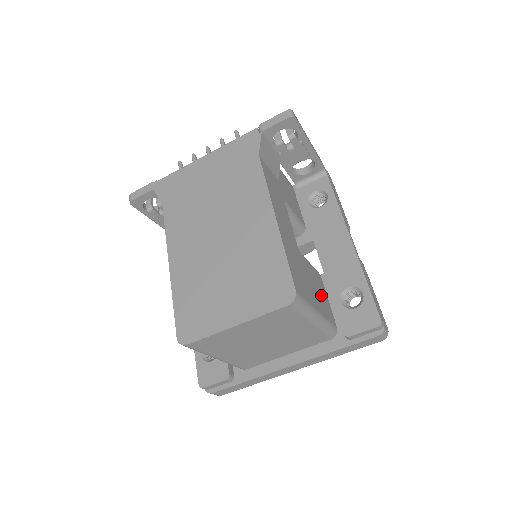
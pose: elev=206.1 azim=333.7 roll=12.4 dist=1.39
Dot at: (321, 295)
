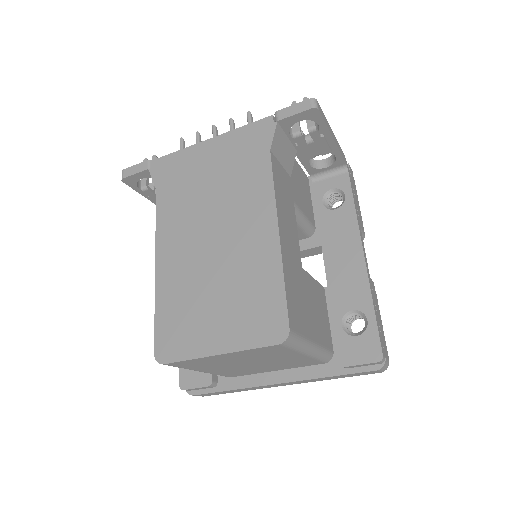
Dot at: (321, 316)
